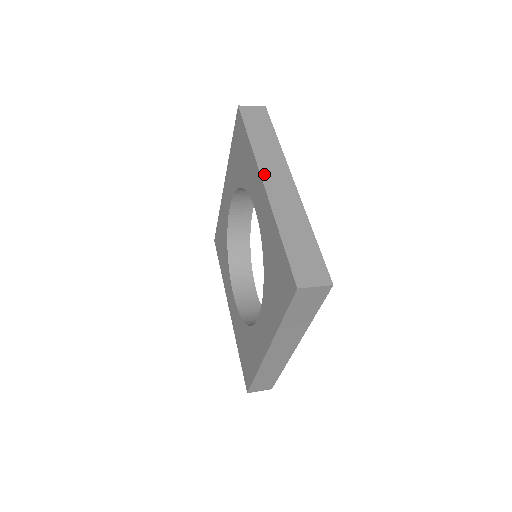
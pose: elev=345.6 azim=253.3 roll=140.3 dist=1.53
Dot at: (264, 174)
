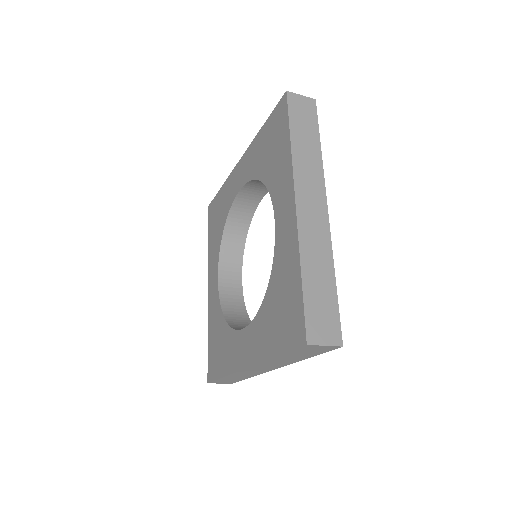
Dot at: (298, 191)
